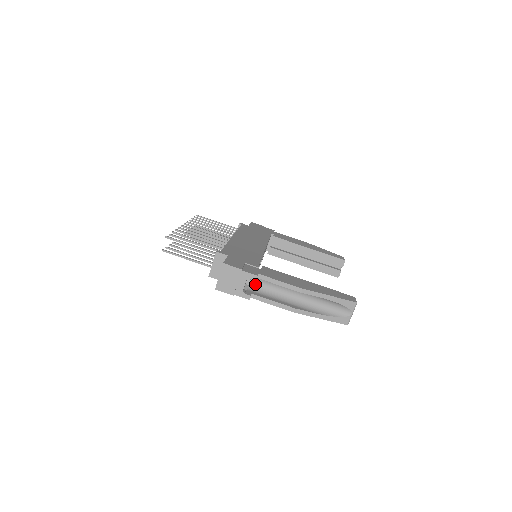
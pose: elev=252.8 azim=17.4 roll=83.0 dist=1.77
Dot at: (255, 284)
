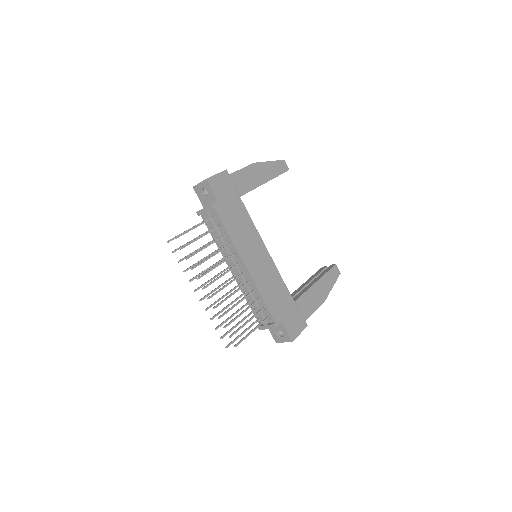
Dot at: occluded
